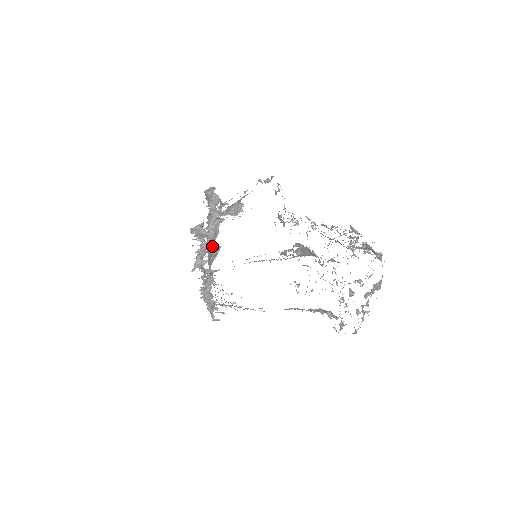
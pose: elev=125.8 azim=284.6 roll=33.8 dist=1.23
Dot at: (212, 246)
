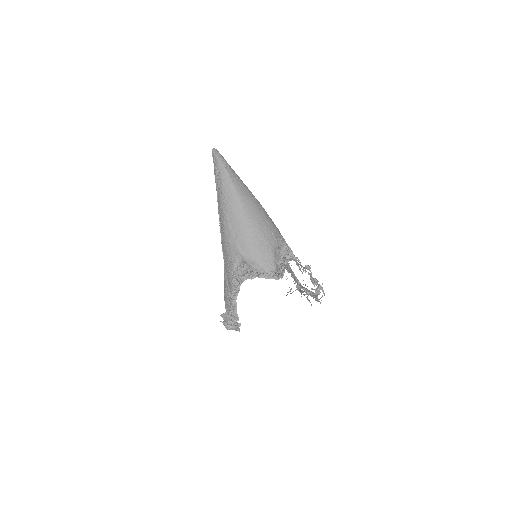
Dot at: occluded
